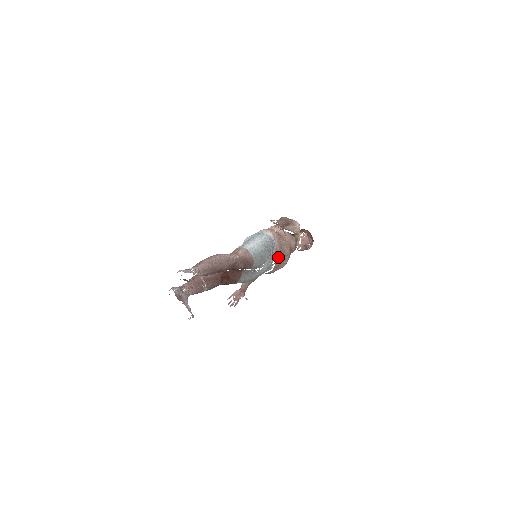
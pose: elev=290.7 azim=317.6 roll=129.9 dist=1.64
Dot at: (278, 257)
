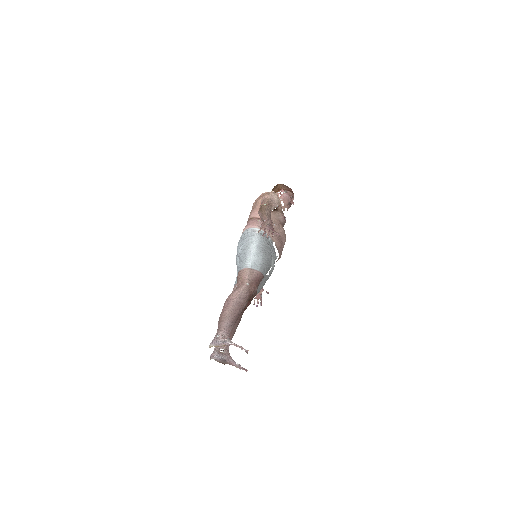
Dot at: (278, 246)
